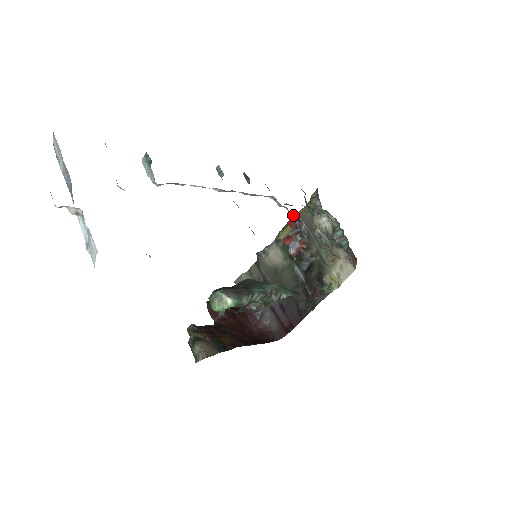
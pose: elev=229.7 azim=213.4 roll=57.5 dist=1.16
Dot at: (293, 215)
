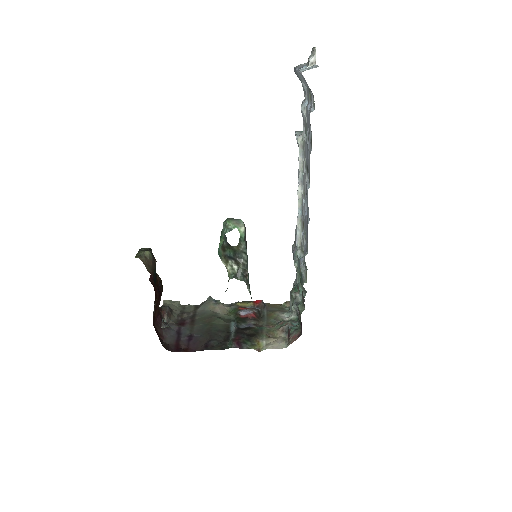
Dot at: occluded
